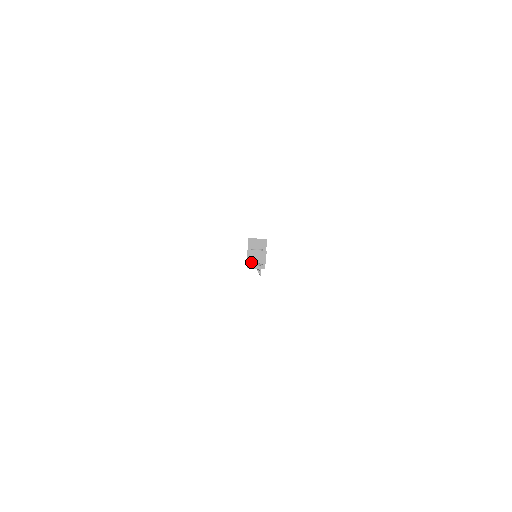
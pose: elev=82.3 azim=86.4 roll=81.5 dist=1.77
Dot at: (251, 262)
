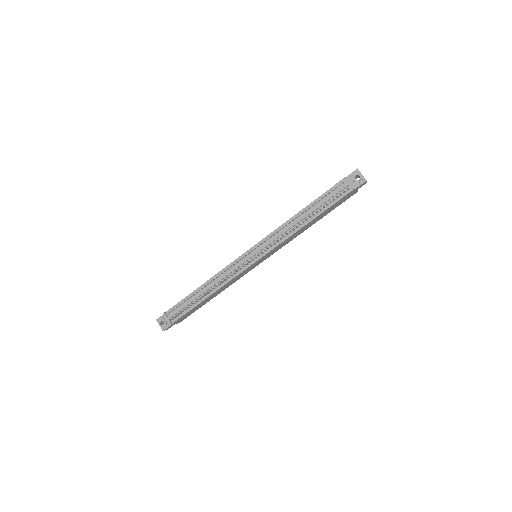
Dot at: occluded
